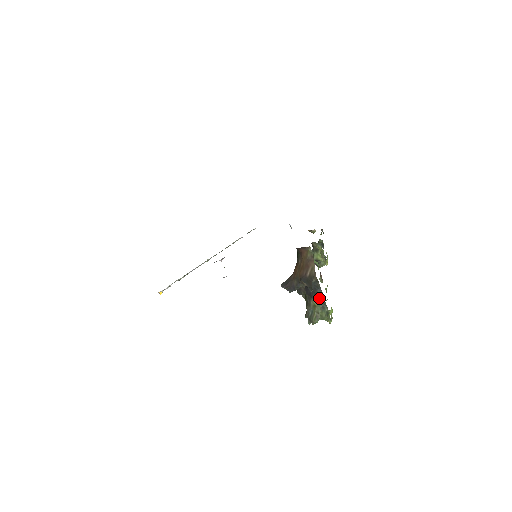
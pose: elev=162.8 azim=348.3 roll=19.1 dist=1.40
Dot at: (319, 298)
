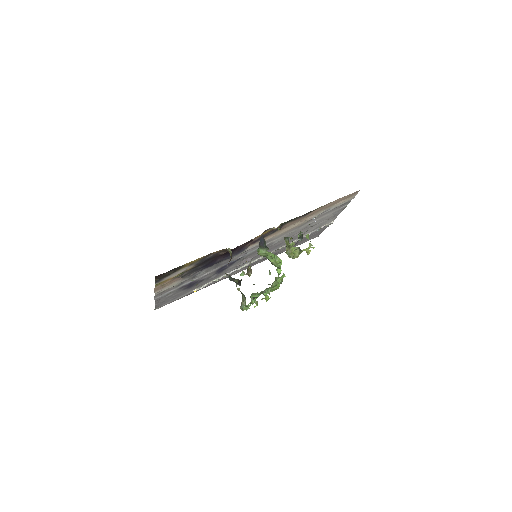
Dot at: (238, 289)
